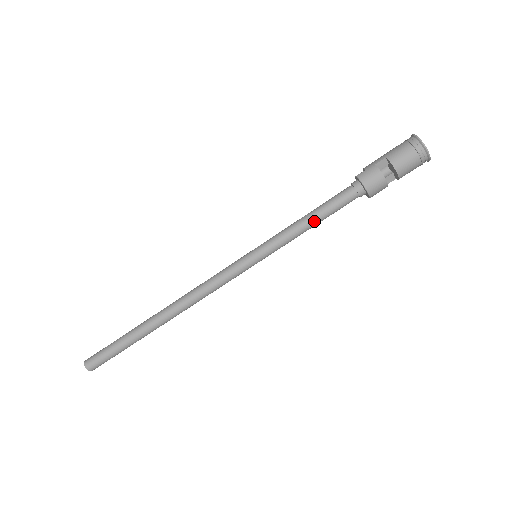
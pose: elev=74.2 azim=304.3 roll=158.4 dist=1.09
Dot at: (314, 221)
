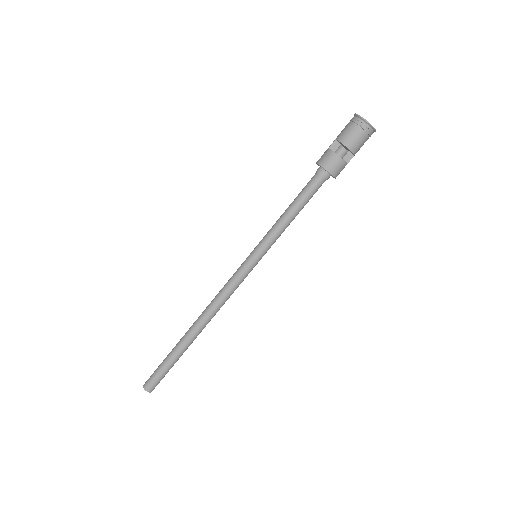
Dot at: (293, 211)
